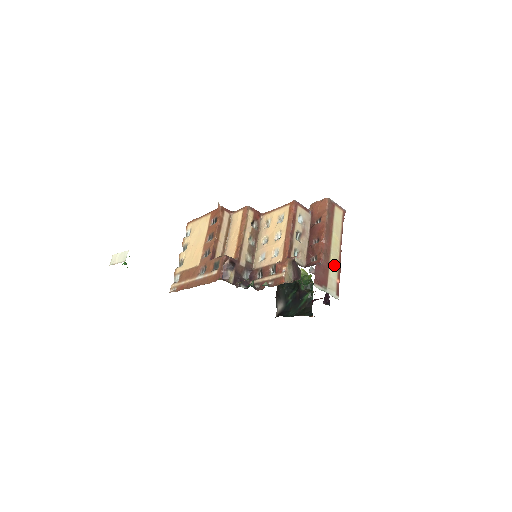
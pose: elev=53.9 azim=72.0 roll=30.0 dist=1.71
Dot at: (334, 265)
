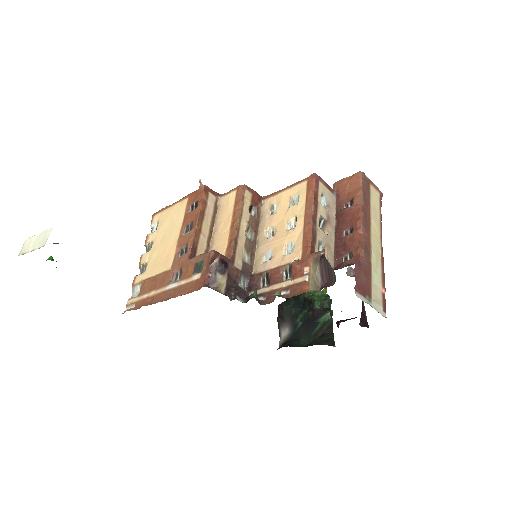
Dot at: (376, 267)
